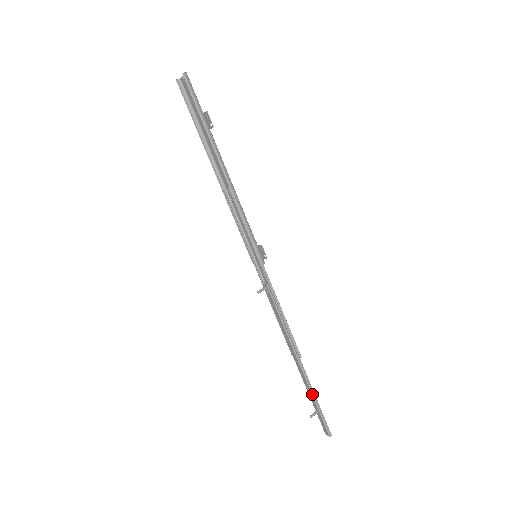
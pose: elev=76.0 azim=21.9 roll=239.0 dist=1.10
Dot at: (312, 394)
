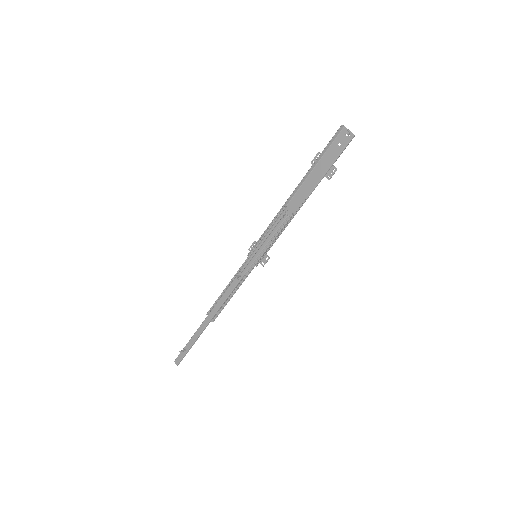
Dot at: (195, 341)
